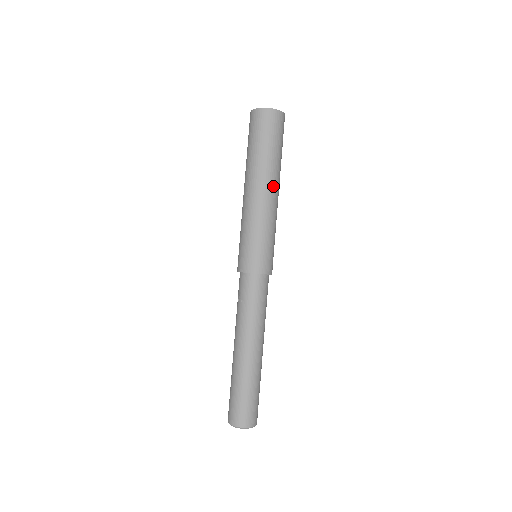
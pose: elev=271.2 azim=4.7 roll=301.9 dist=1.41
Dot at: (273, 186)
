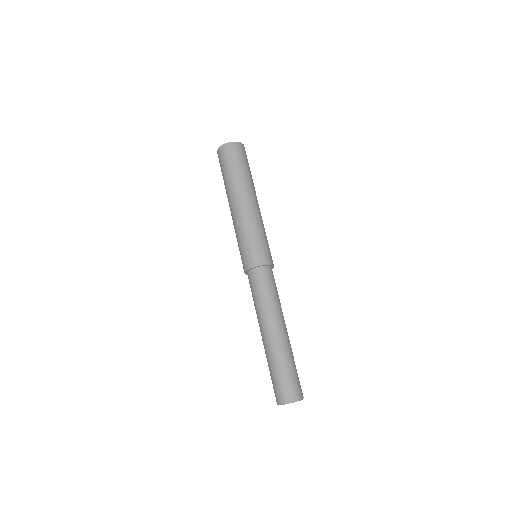
Dot at: (248, 196)
